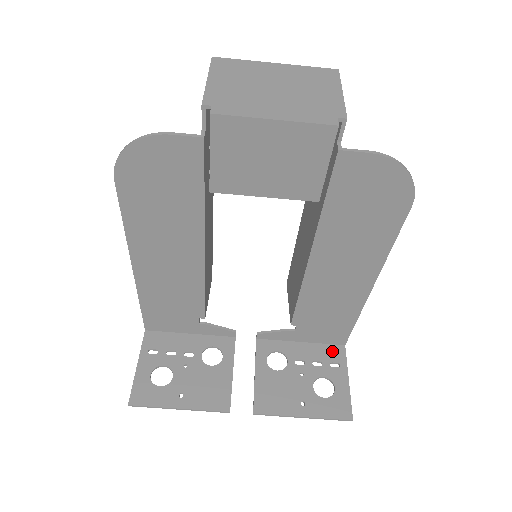
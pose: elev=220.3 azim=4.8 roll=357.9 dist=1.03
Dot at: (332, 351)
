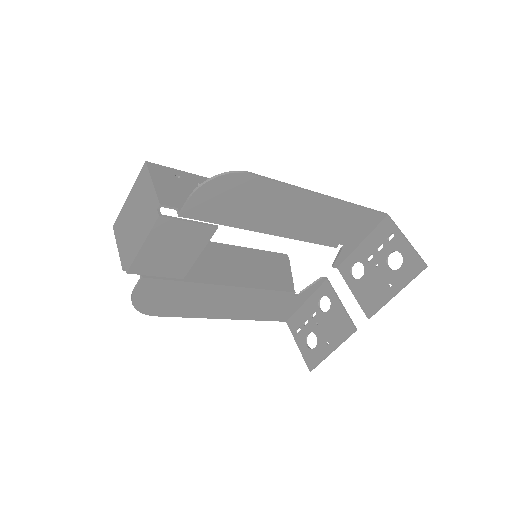
Dot at: (382, 229)
